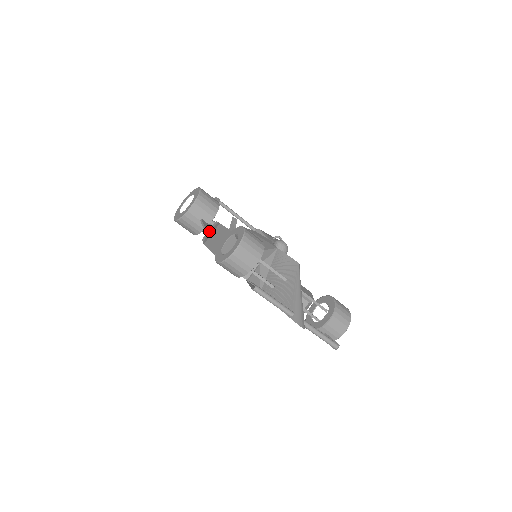
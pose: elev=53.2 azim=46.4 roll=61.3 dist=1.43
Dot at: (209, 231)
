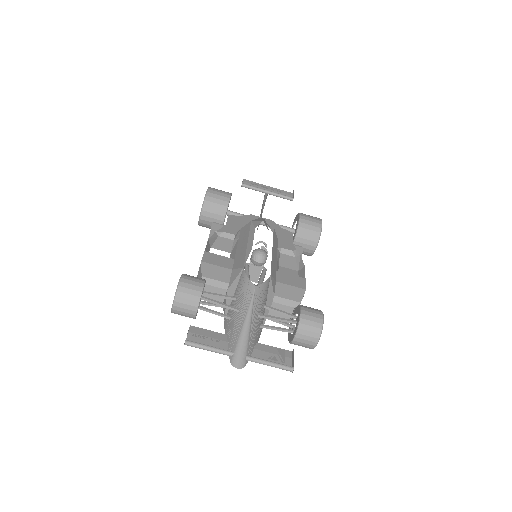
Dot at: occluded
